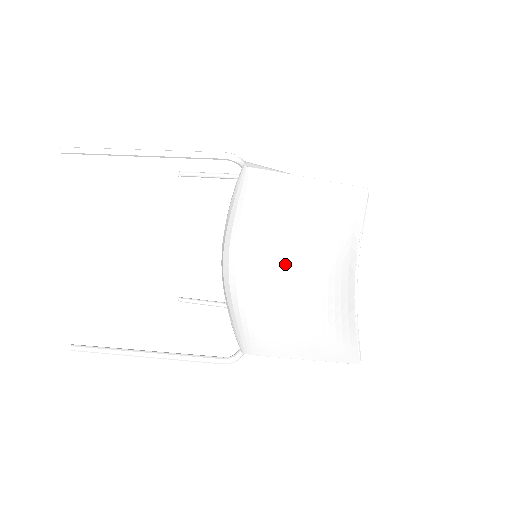
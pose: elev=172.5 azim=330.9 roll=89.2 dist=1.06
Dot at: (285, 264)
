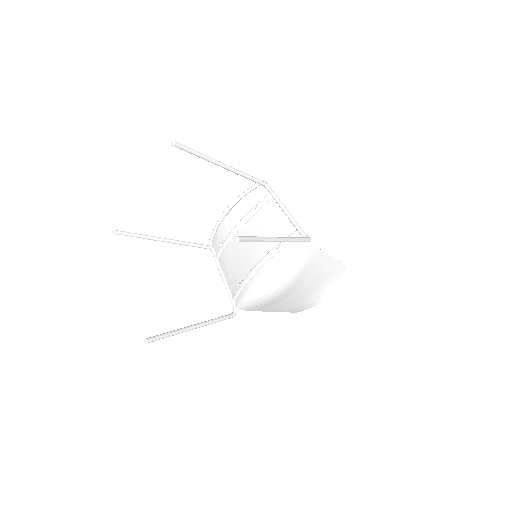
Dot at: (304, 290)
